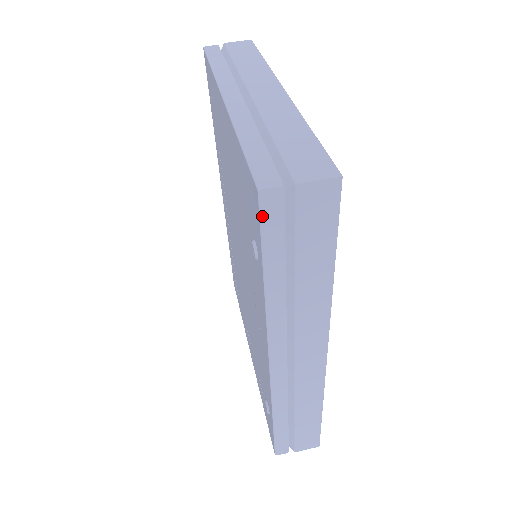
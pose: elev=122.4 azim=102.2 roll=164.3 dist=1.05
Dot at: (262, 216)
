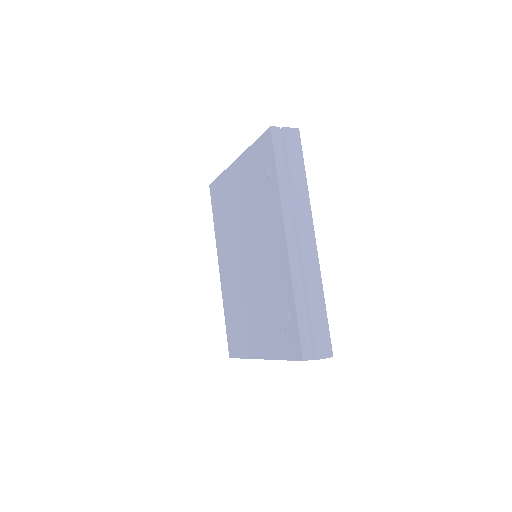
Dot at: (273, 138)
